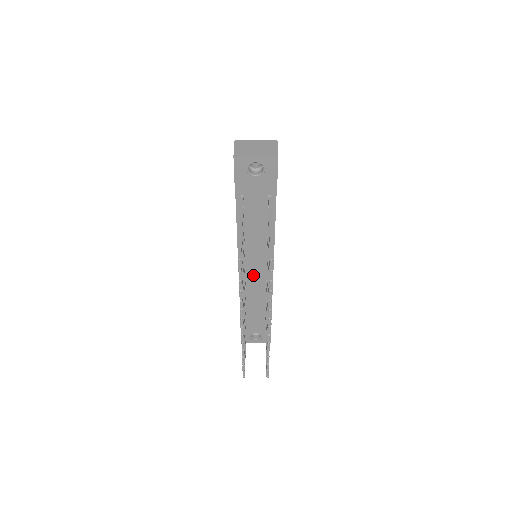
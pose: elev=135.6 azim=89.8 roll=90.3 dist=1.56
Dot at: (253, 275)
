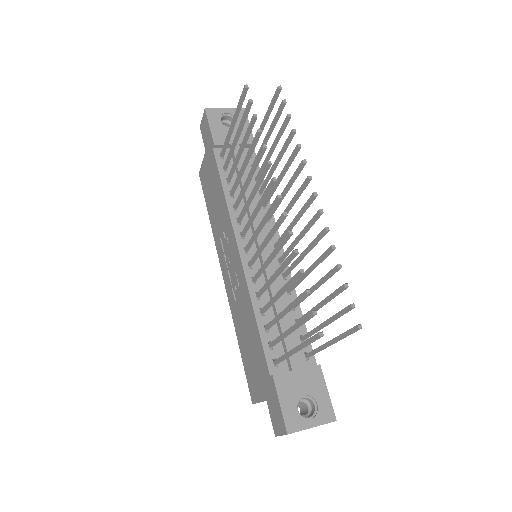
Dot at: (262, 258)
